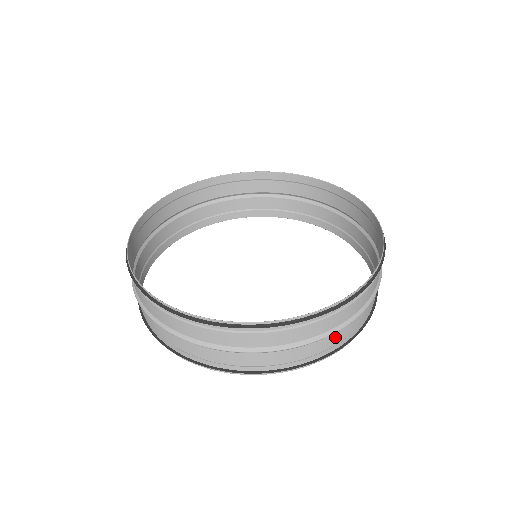
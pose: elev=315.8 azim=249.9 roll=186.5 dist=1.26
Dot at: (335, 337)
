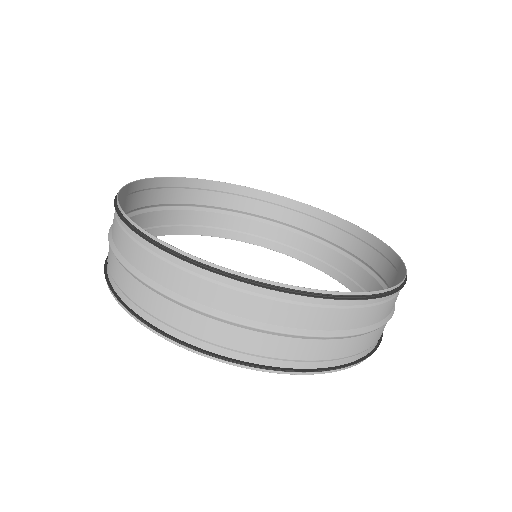
Dot at: (215, 328)
